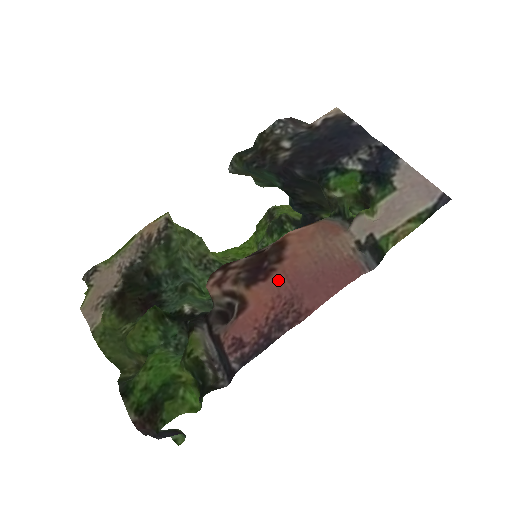
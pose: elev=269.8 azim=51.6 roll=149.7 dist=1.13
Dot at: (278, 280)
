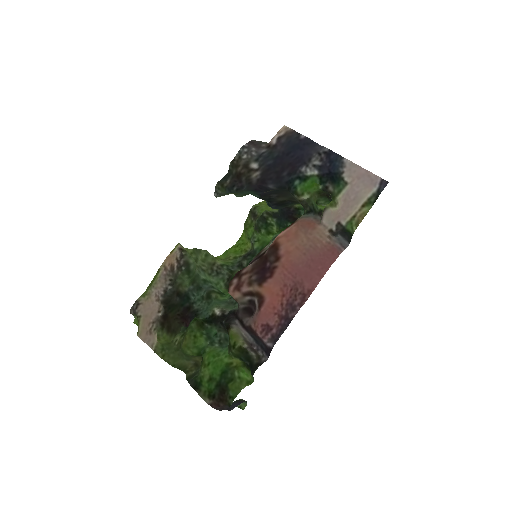
Dot at: (281, 274)
